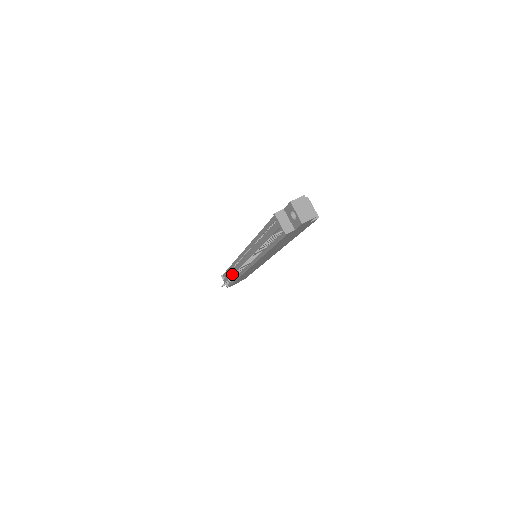
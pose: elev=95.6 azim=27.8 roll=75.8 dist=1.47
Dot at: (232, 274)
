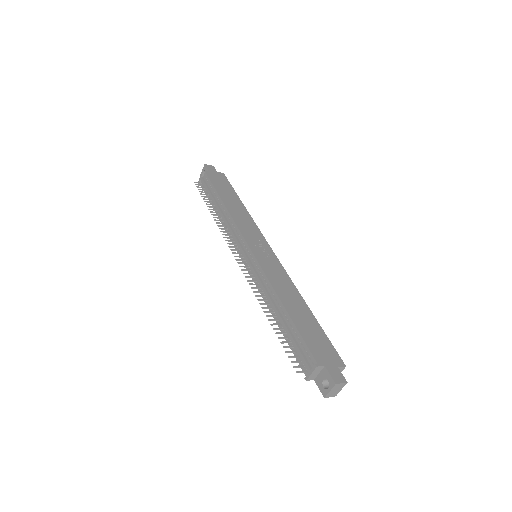
Dot at: (218, 210)
